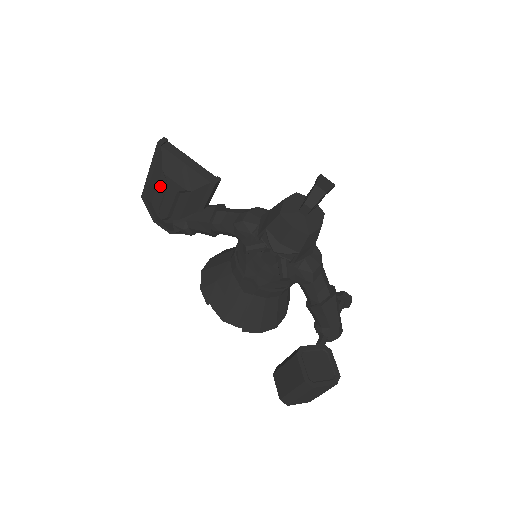
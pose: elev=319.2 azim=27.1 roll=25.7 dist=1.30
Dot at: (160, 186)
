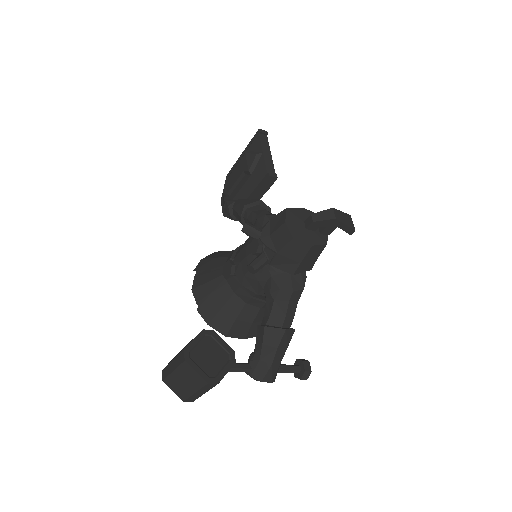
Dot at: (239, 165)
